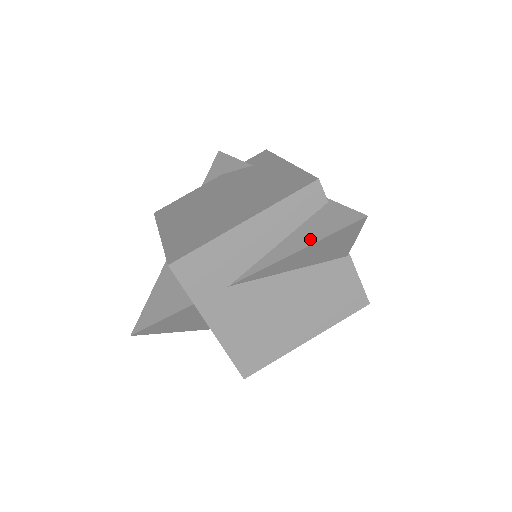
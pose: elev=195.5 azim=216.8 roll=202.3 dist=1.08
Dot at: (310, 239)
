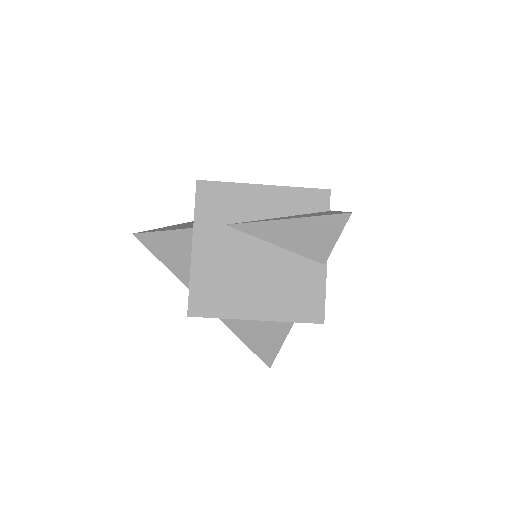
Dot at: (303, 216)
